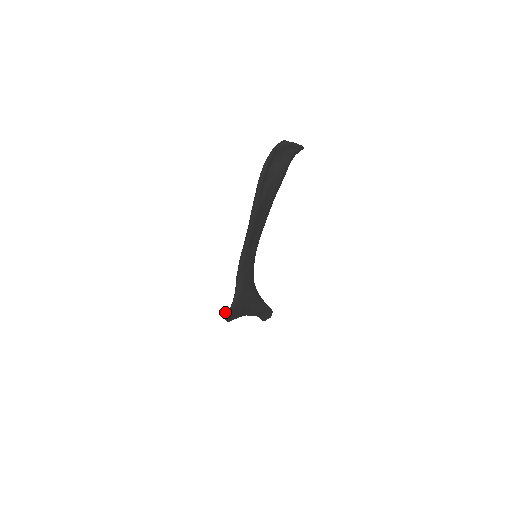
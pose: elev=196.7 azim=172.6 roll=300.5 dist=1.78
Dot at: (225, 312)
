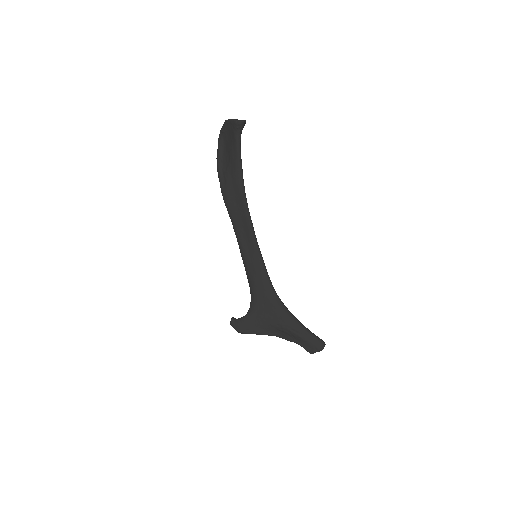
Dot at: (232, 319)
